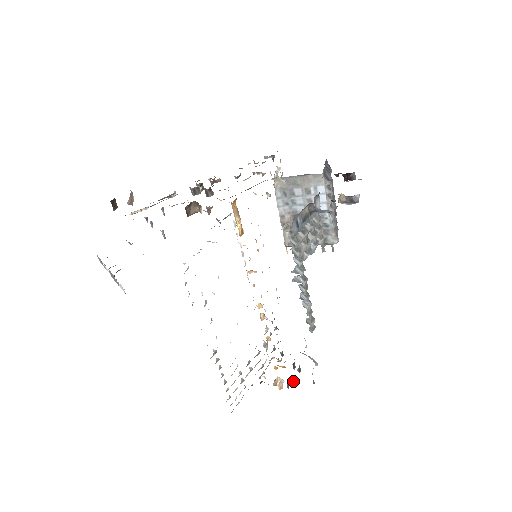
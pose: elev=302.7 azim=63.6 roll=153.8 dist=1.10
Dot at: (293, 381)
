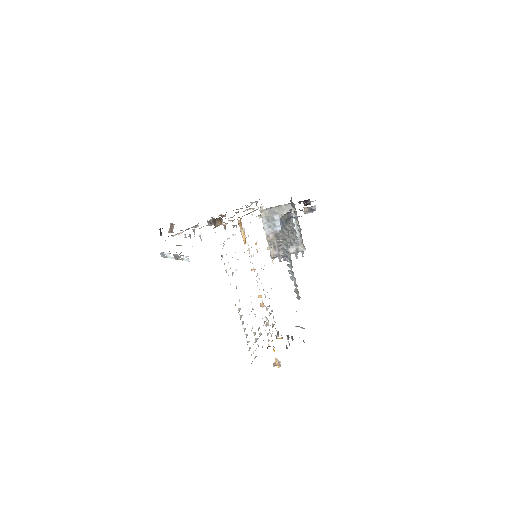
Dot at: (289, 345)
